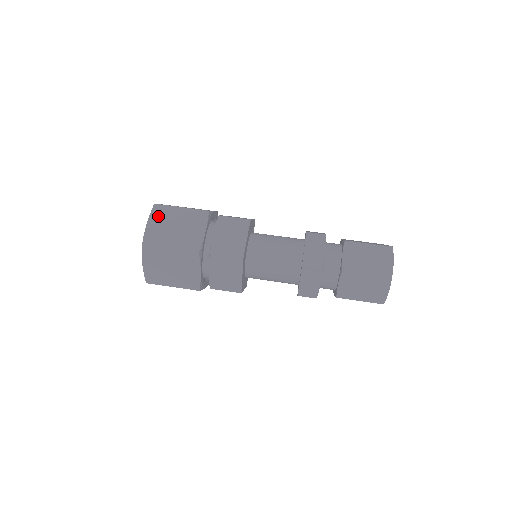
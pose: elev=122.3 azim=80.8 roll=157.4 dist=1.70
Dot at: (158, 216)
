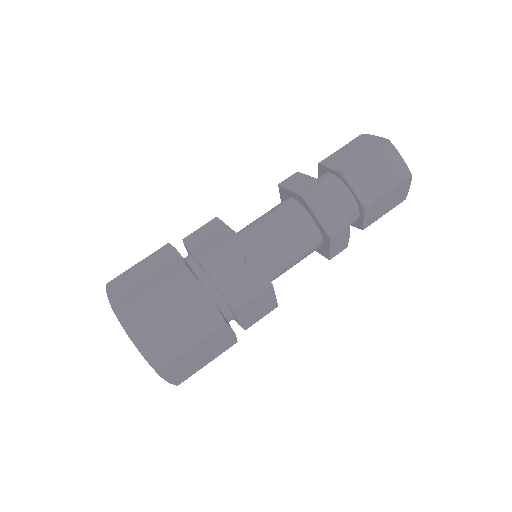
Dot at: (117, 286)
